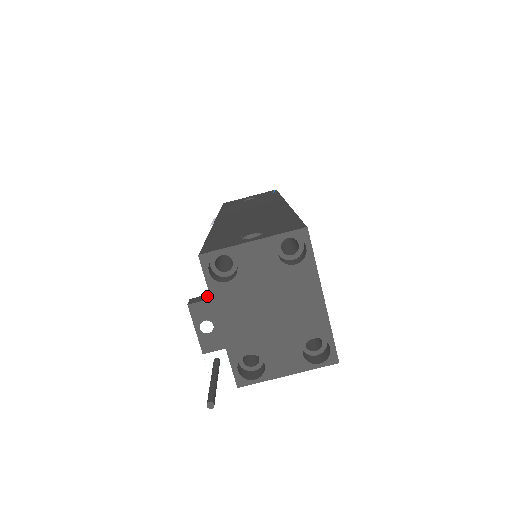
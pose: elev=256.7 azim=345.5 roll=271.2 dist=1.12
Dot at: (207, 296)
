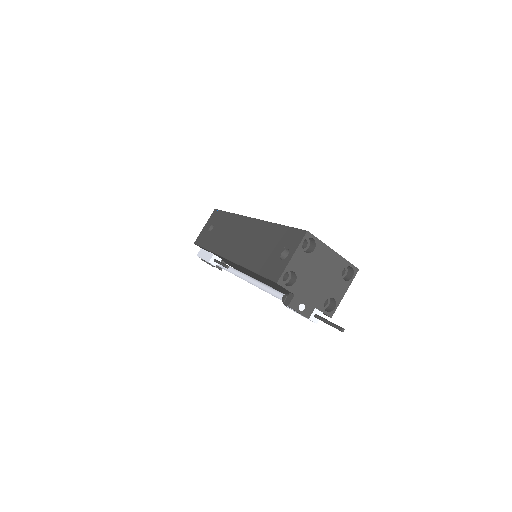
Dot at: (290, 295)
